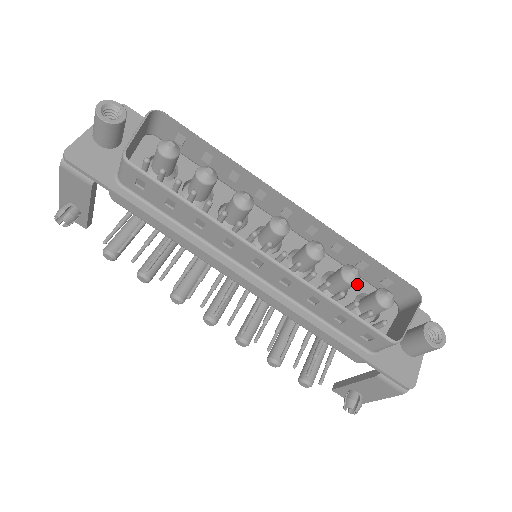
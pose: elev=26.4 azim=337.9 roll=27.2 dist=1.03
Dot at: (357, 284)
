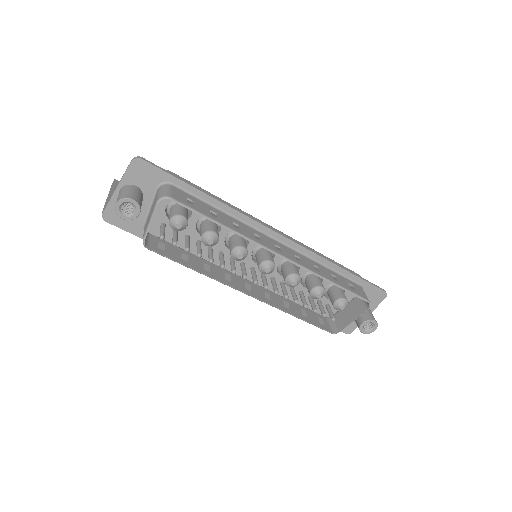
Dot at: occluded
